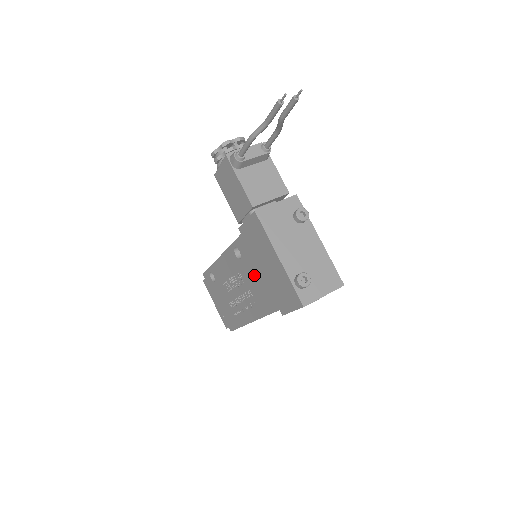
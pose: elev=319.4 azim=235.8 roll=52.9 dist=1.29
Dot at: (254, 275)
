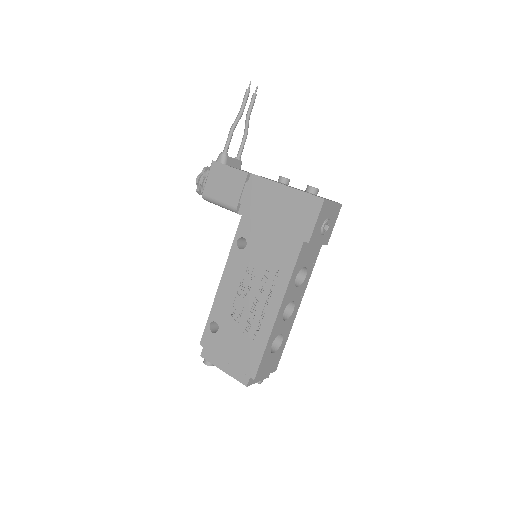
Dot at: (266, 241)
